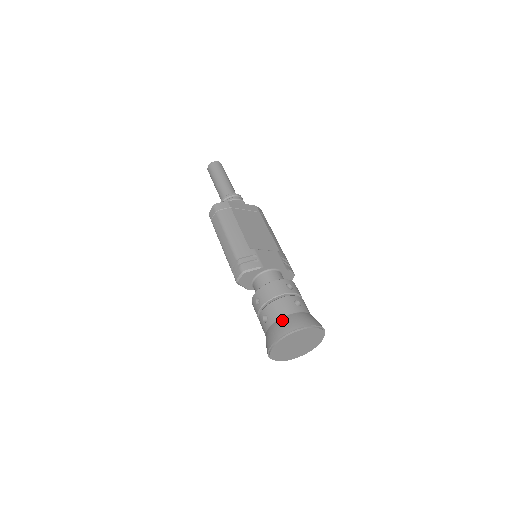
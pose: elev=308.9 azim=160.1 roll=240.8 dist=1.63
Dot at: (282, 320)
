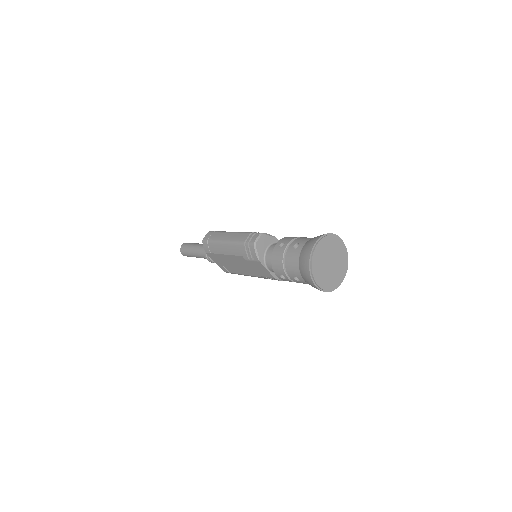
Dot at: occluded
